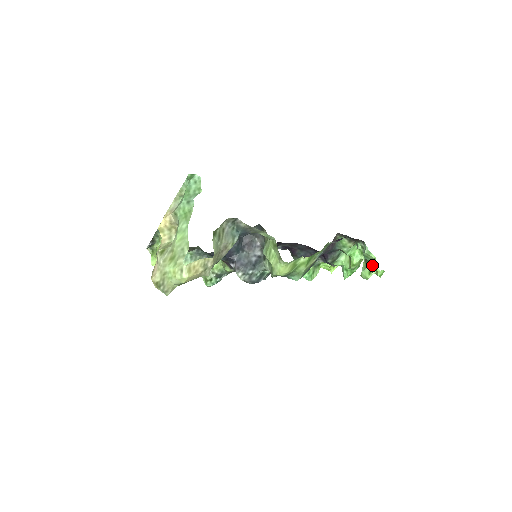
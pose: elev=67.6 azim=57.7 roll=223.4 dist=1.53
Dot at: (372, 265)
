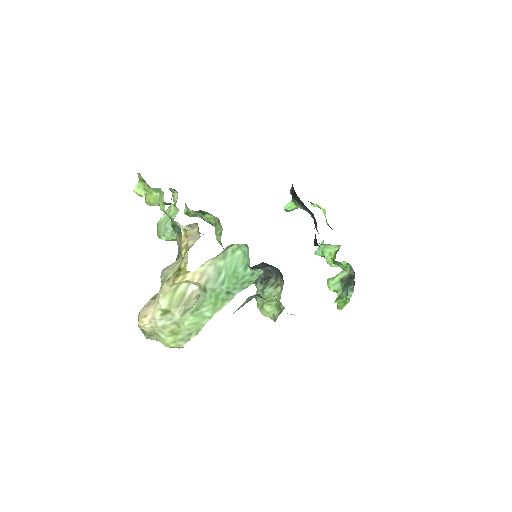
Dot at: (342, 296)
